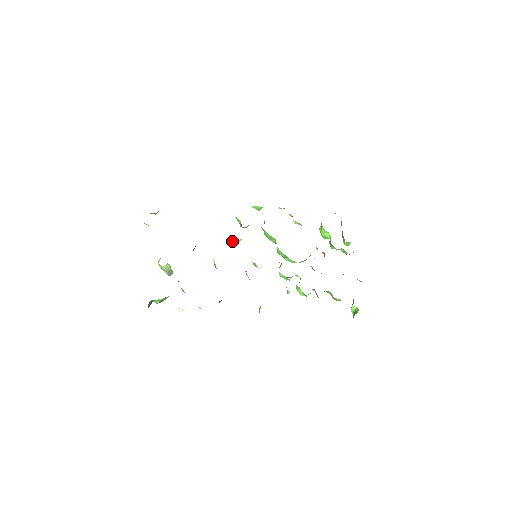
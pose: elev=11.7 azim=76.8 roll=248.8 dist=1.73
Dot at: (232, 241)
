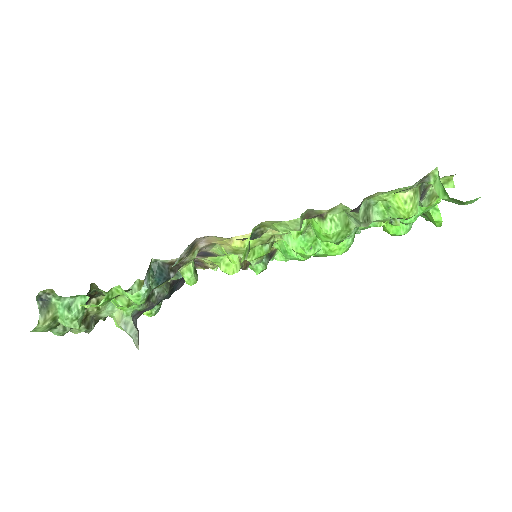
Dot at: (224, 264)
